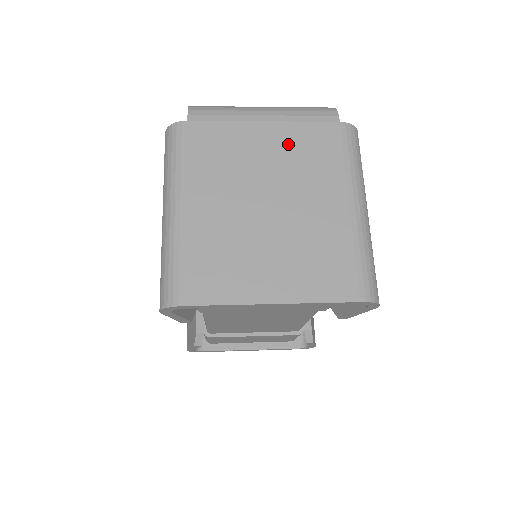
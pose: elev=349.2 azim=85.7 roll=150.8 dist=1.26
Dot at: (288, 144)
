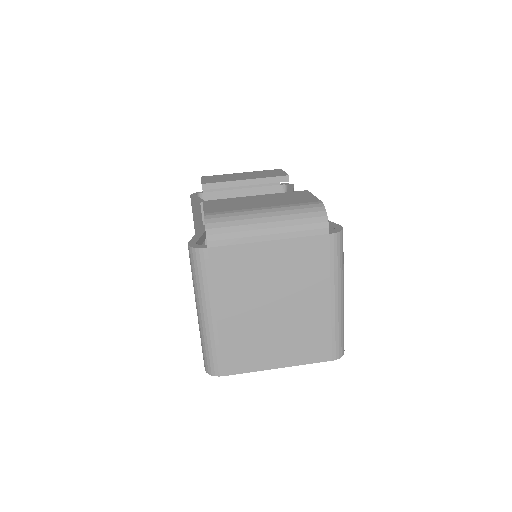
Dot at: (288, 258)
